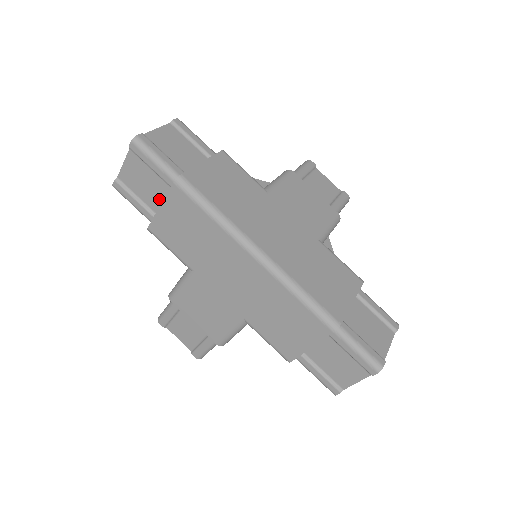
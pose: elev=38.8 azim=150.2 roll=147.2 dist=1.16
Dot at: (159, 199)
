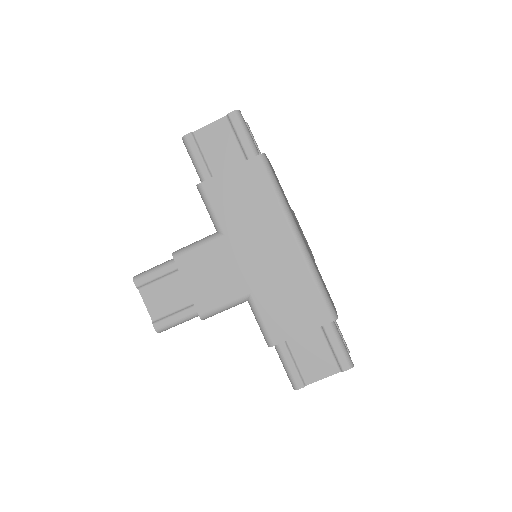
Dot at: (226, 165)
